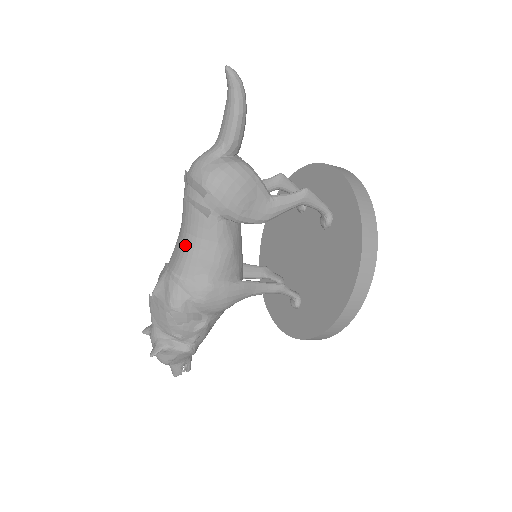
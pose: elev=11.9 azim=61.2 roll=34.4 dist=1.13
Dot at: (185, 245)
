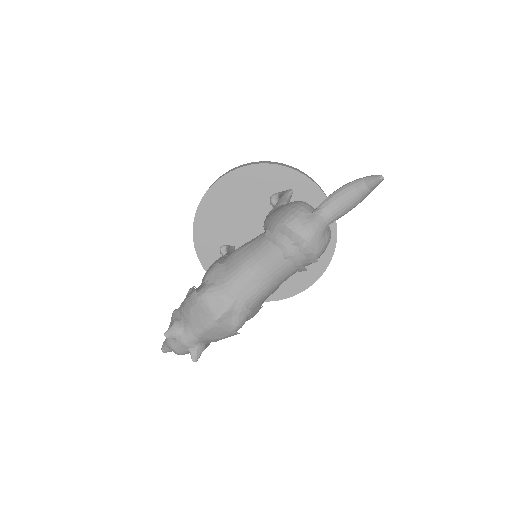
Dot at: (266, 286)
